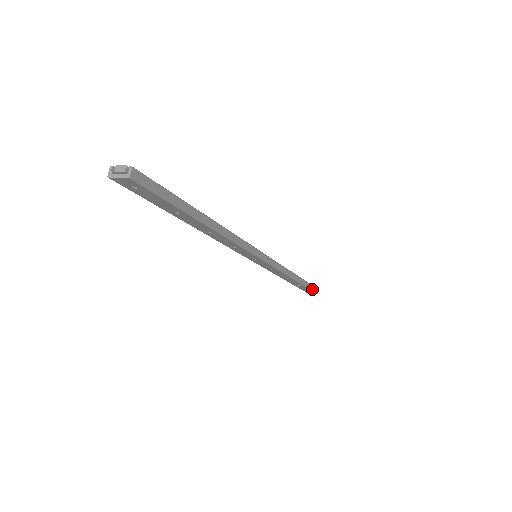
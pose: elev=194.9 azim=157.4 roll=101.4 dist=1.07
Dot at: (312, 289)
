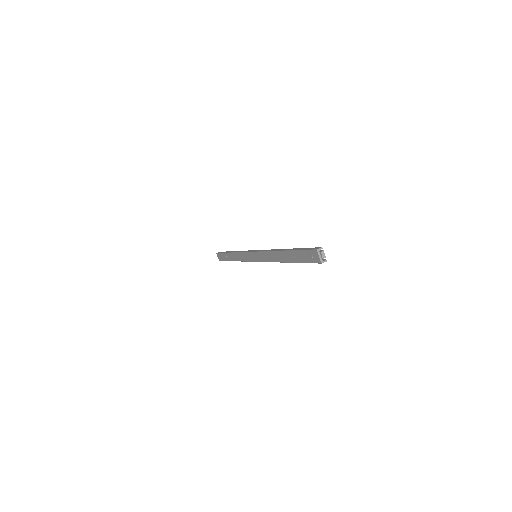
Dot at: occluded
